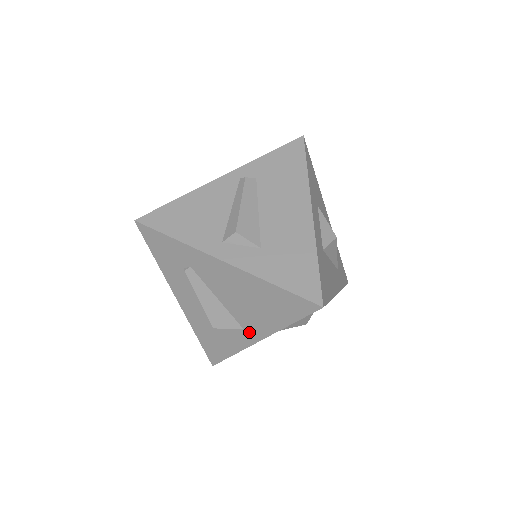
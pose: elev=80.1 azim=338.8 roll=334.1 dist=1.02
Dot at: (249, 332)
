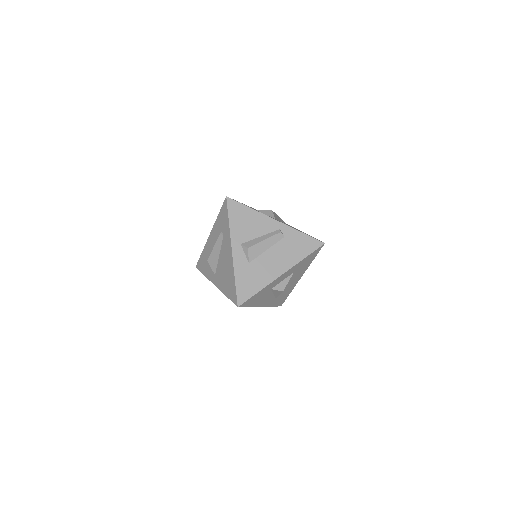
Dot at: (215, 278)
